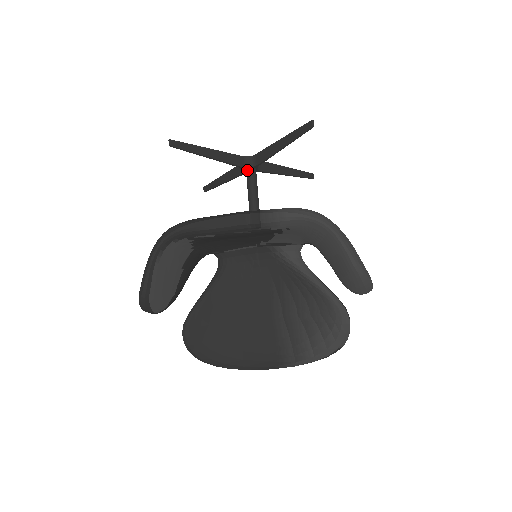
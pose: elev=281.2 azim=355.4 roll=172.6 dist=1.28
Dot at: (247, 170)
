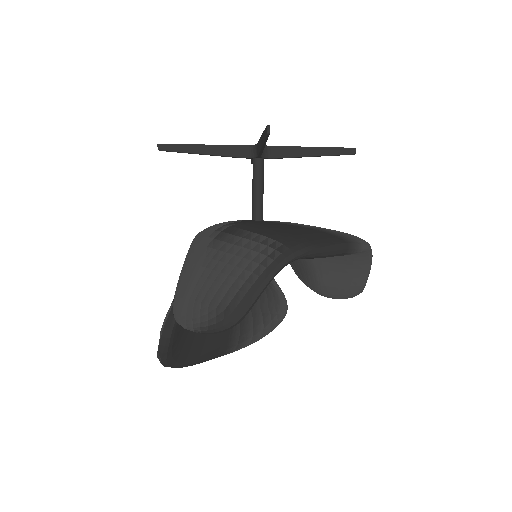
Dot at: (259, 160)
